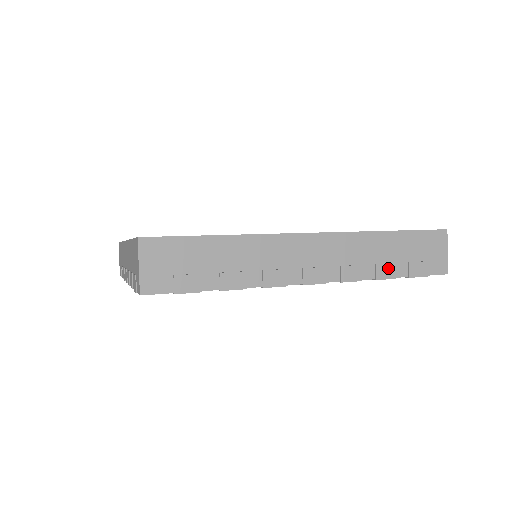
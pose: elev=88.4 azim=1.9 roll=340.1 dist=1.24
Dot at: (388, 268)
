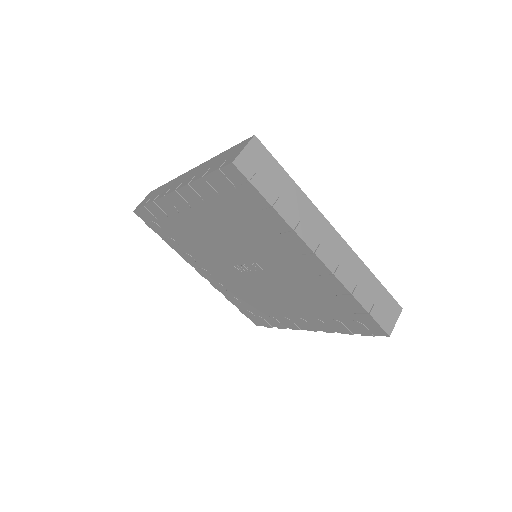
Dot at: (362, 295)
